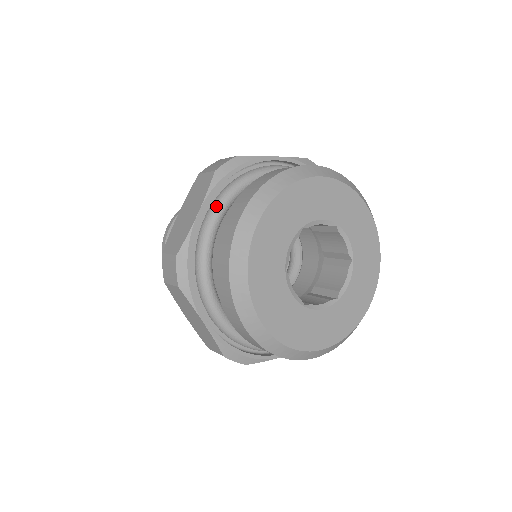
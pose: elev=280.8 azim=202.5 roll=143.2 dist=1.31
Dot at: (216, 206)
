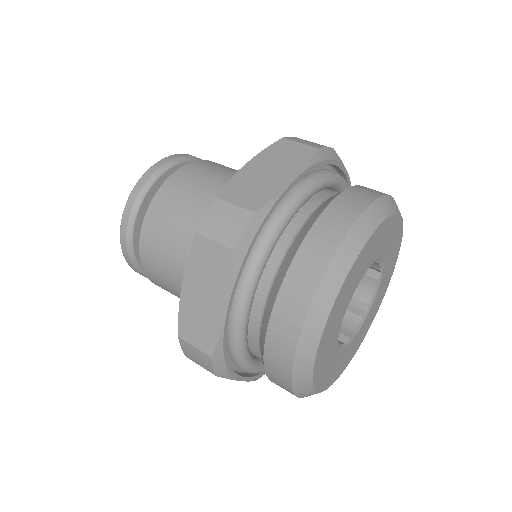
Dot at: (246, 293)
